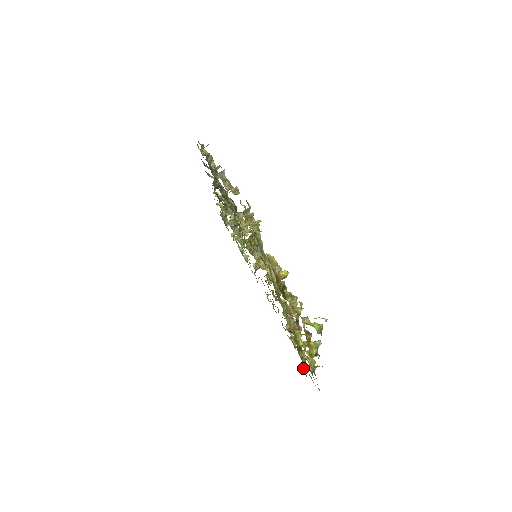
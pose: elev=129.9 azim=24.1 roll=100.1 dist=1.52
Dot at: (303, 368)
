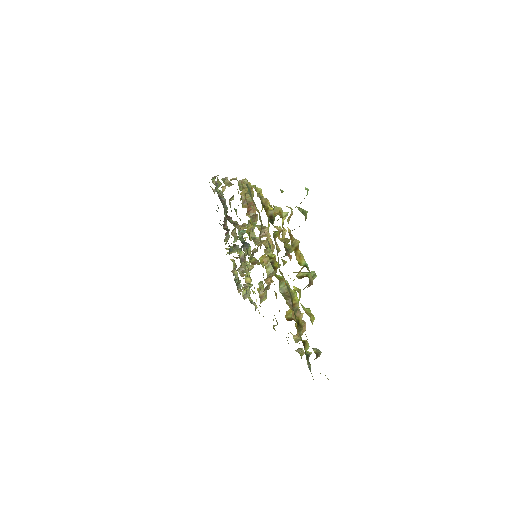
Dot at: (307, 361)
